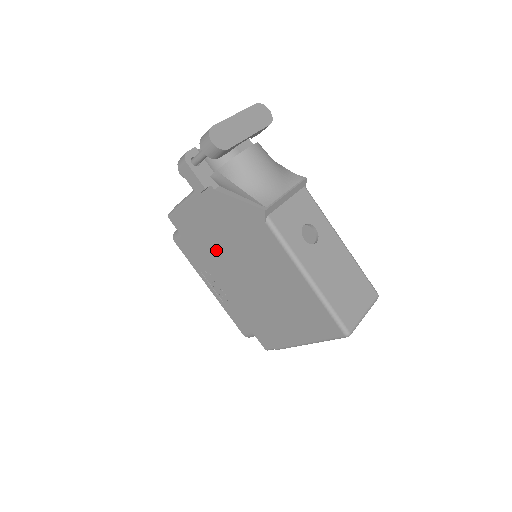
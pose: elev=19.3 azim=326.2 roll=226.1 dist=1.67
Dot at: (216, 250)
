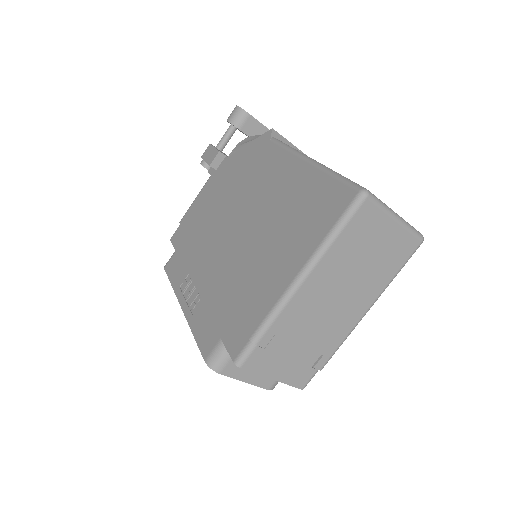
Dot at: (209, 228)
